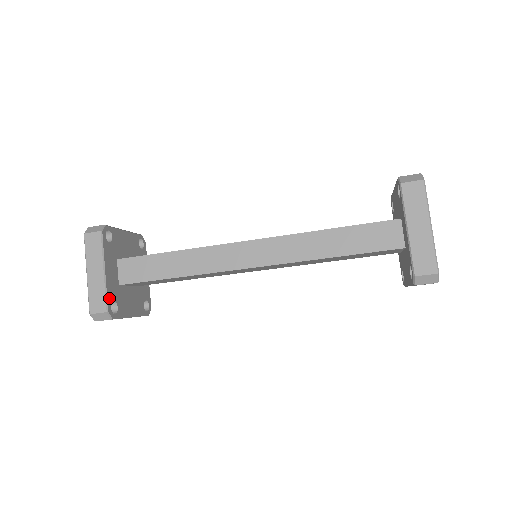
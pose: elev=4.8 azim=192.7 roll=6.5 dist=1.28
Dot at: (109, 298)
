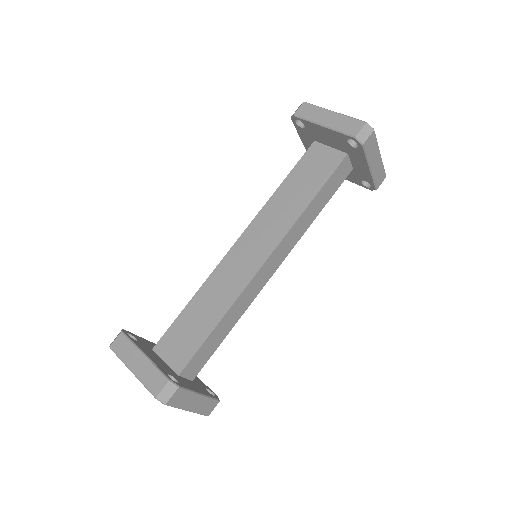
Dot at: (211, 396)
